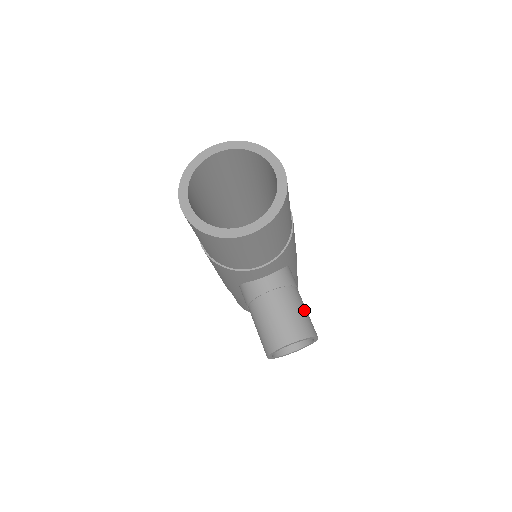
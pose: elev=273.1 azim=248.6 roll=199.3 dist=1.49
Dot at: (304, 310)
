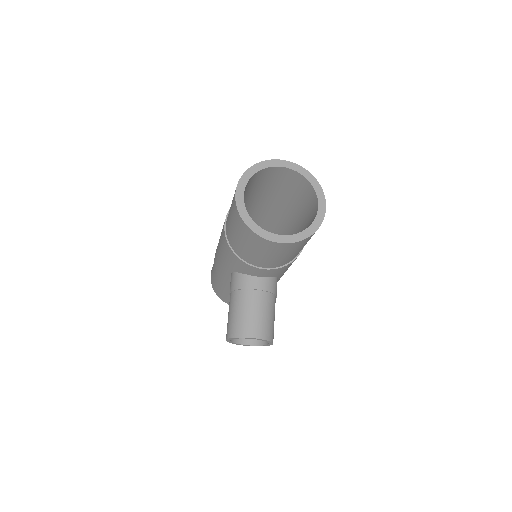
Dot at: (274, 318)
